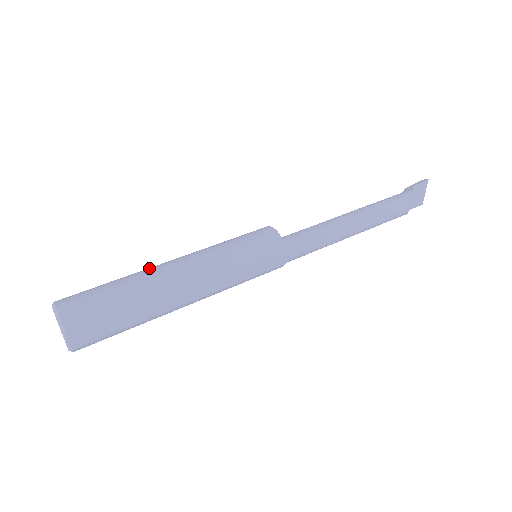
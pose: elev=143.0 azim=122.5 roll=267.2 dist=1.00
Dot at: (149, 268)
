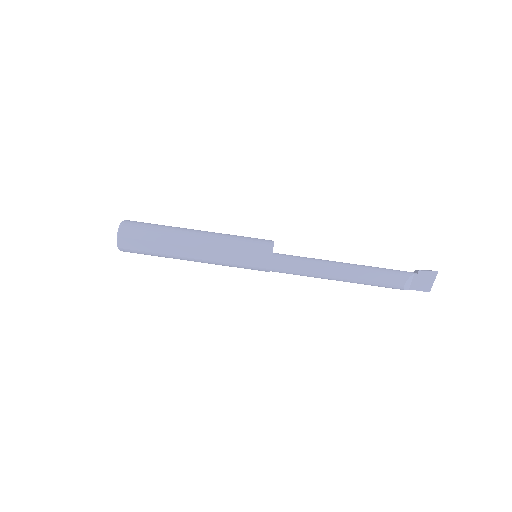
Dot at: (183, 228)
